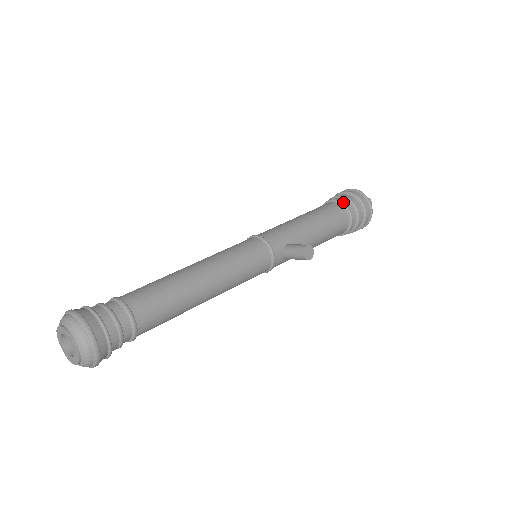
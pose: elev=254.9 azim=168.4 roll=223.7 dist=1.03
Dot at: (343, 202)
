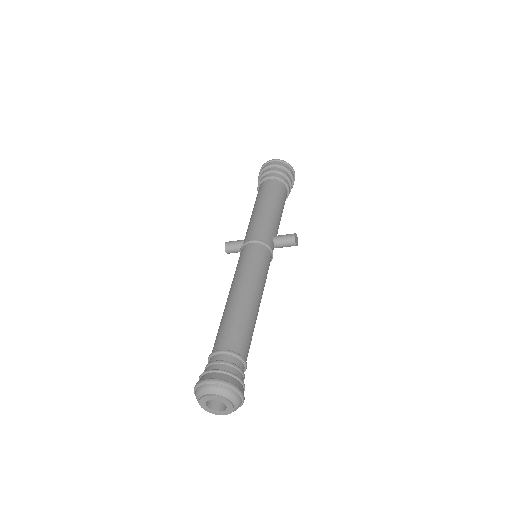
Dot at: (279, 177)
